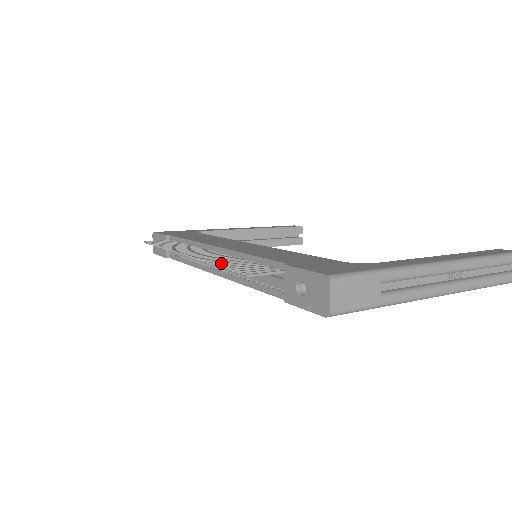
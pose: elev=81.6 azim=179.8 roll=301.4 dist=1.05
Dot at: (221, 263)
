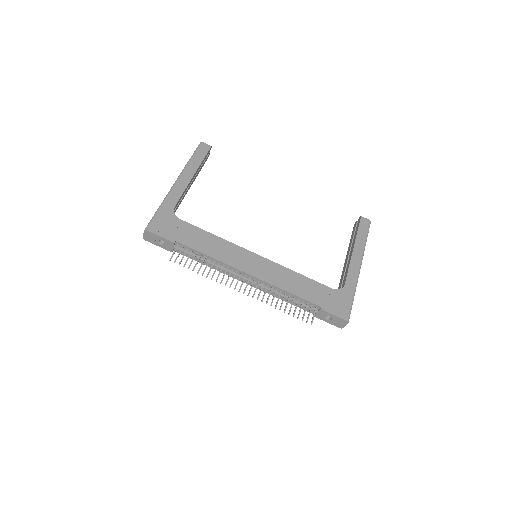
Dot at: occluded
